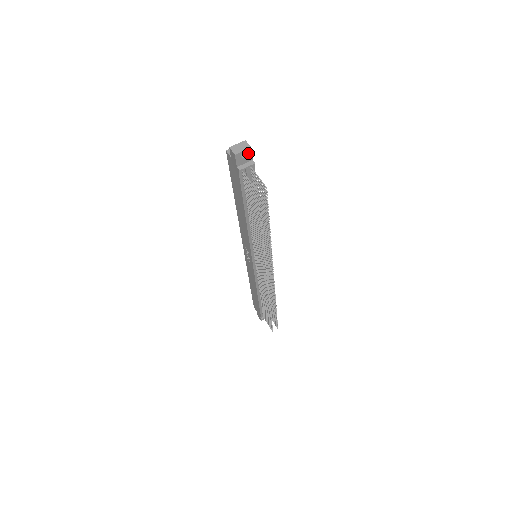
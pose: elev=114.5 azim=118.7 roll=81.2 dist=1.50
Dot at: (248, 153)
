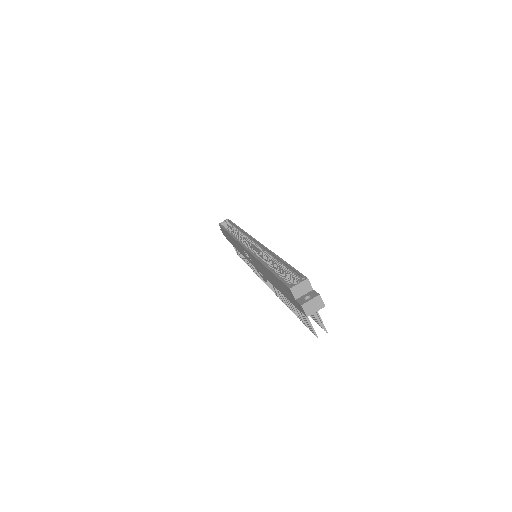
Dot at: (319, 306)
